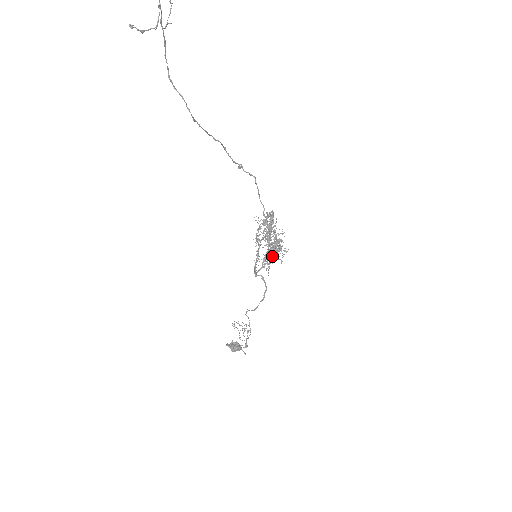
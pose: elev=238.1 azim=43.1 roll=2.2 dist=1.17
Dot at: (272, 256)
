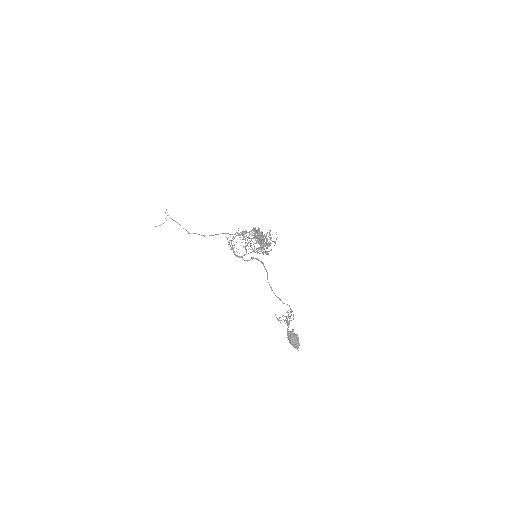
Dot at: (243, 239)
